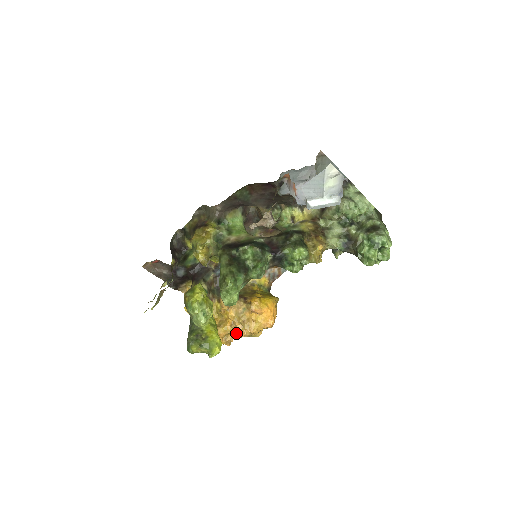
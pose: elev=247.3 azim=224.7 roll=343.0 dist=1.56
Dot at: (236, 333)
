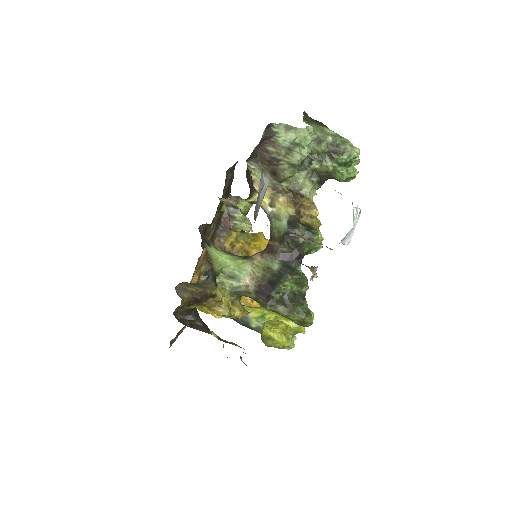
Dot at: occluded
